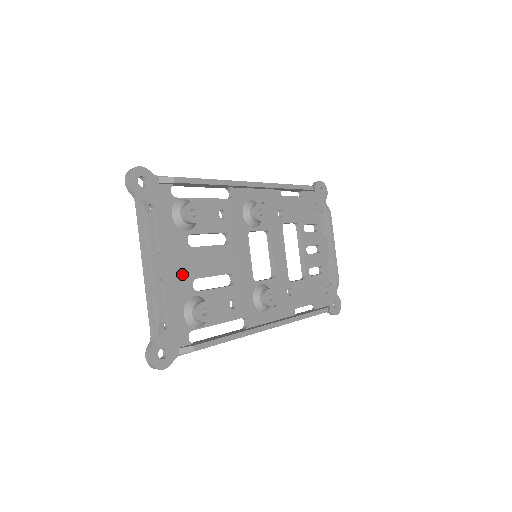
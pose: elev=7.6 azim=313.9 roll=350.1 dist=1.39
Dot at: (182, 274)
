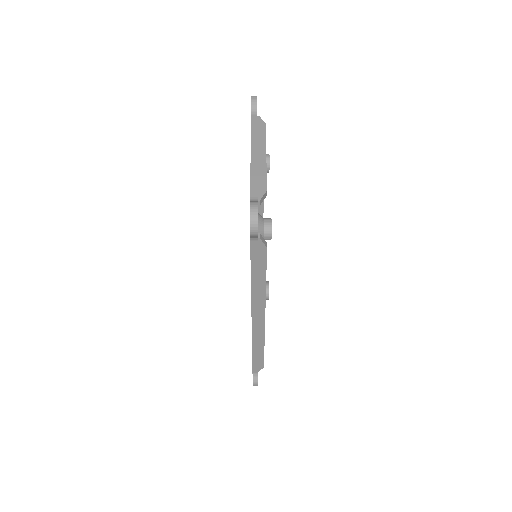
Dot at: occluded
